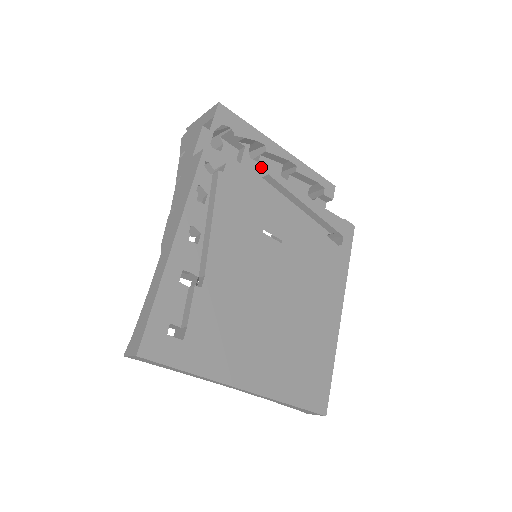
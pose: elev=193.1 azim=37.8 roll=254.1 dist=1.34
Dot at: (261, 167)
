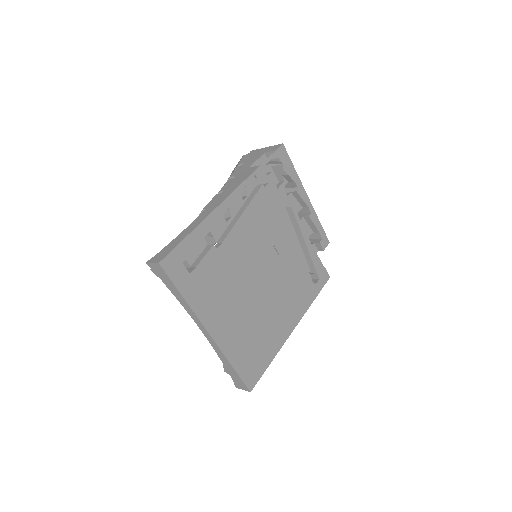
Dot at: (288, 200)
